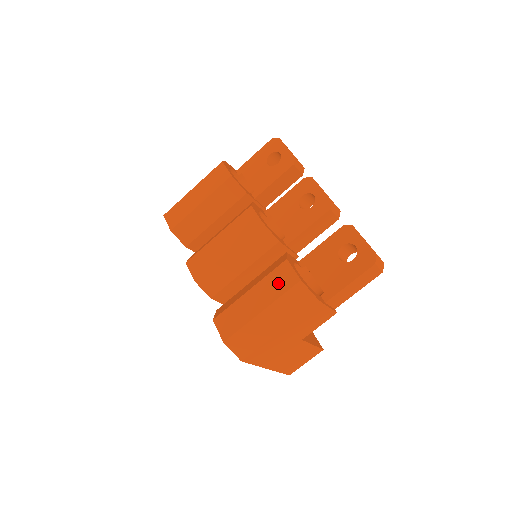
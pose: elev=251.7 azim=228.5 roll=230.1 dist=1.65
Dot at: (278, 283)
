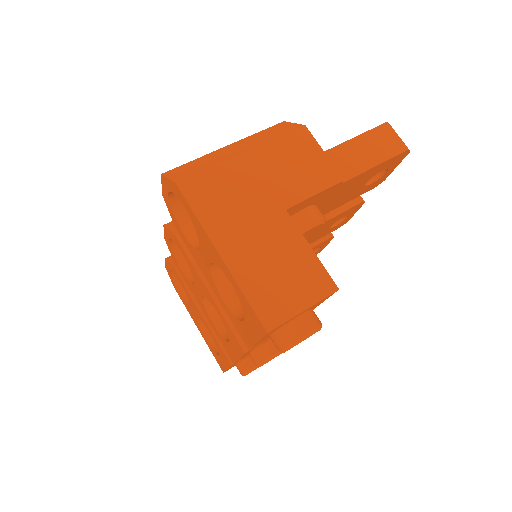
Dot at: occluded
